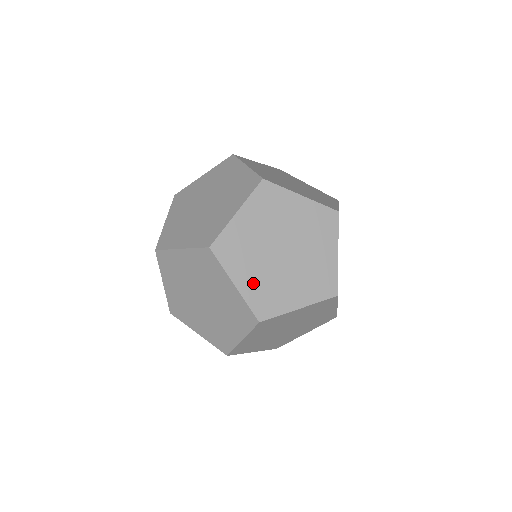
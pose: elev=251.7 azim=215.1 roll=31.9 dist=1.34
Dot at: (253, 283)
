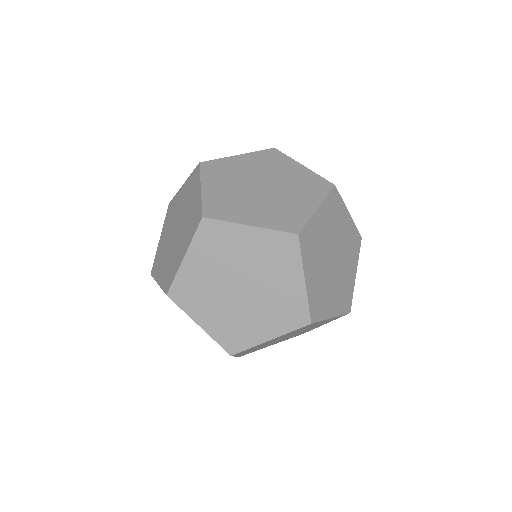
Dot at: (216, 322)
